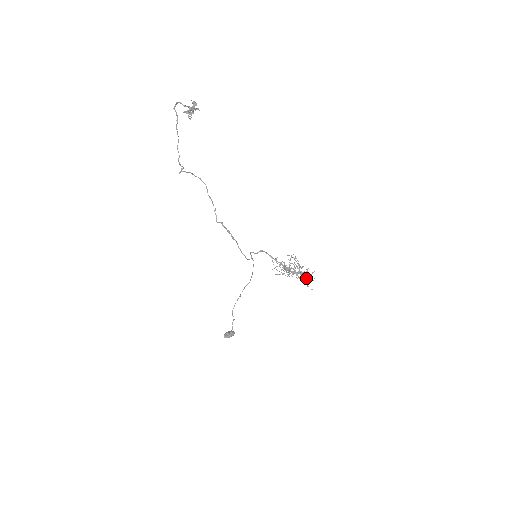
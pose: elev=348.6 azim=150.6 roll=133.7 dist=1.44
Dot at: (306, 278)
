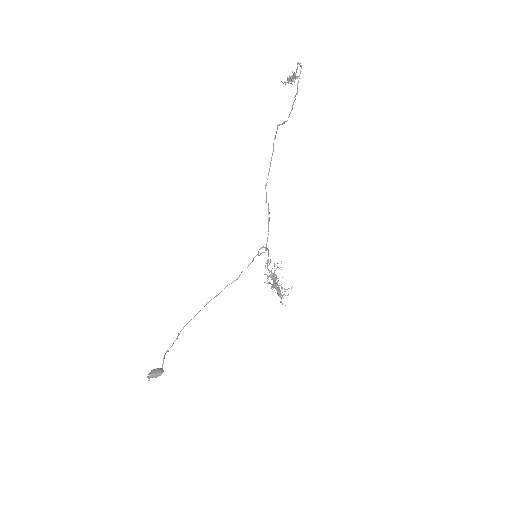
Dot at: occluded
